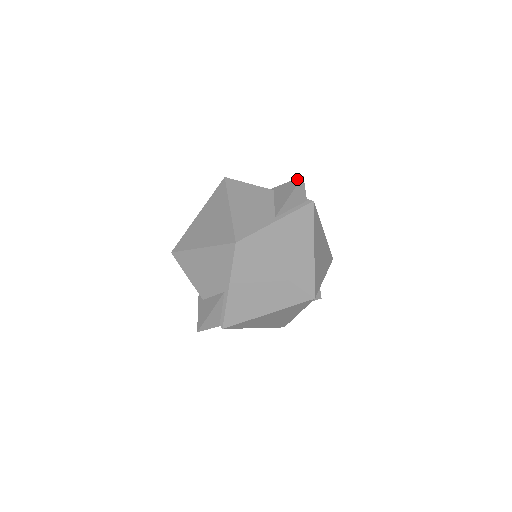
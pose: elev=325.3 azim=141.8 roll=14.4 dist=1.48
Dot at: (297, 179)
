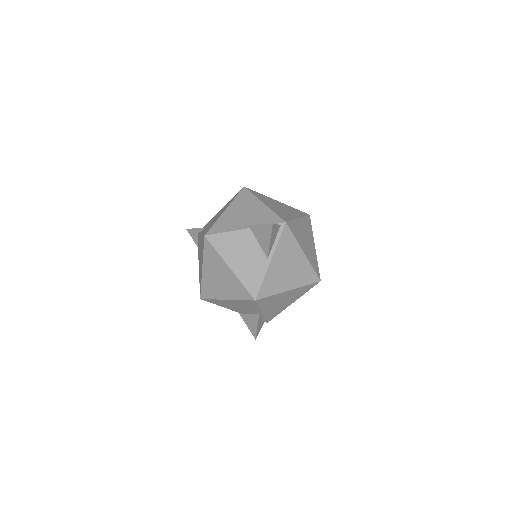
Dot at: (268, 225)
